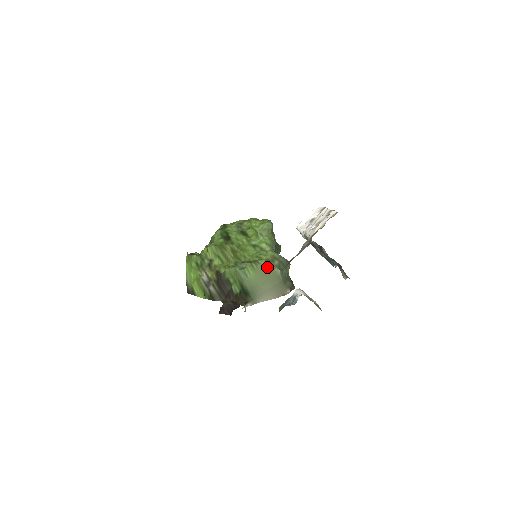
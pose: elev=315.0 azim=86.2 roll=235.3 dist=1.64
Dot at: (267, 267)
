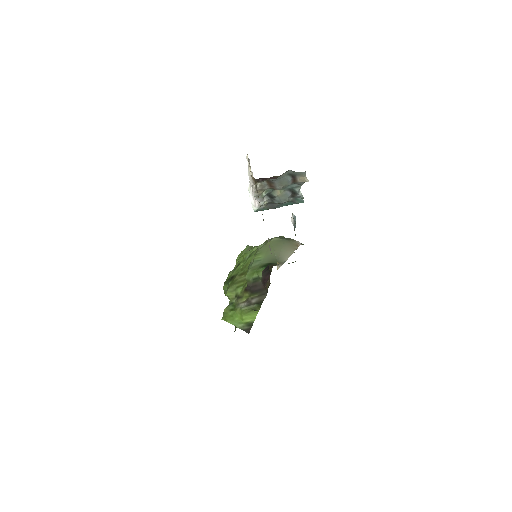
Dot at: (266, 245)
